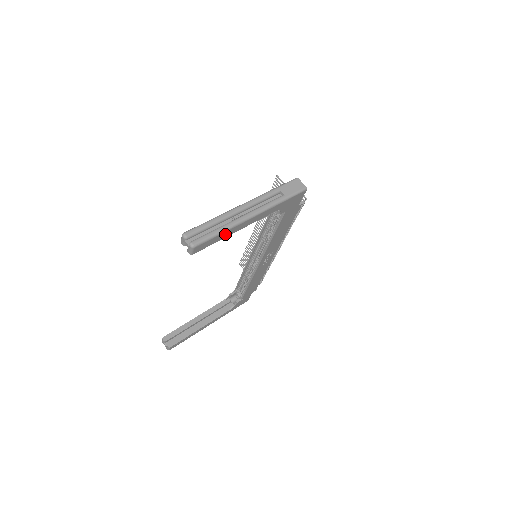
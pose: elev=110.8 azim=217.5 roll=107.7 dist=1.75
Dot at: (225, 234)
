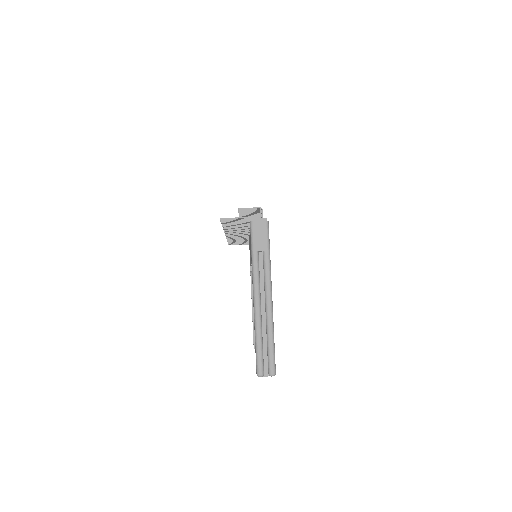
Dot at: occluded
